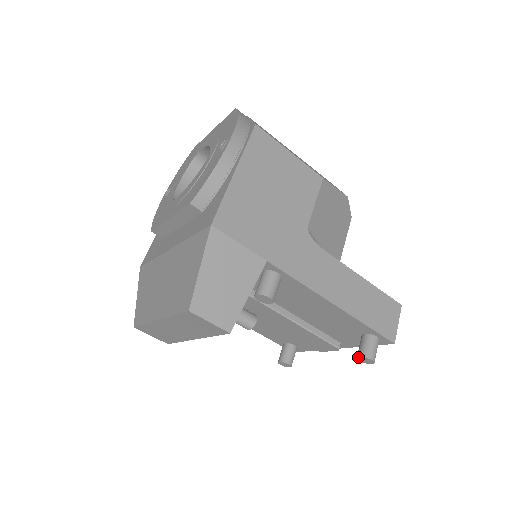
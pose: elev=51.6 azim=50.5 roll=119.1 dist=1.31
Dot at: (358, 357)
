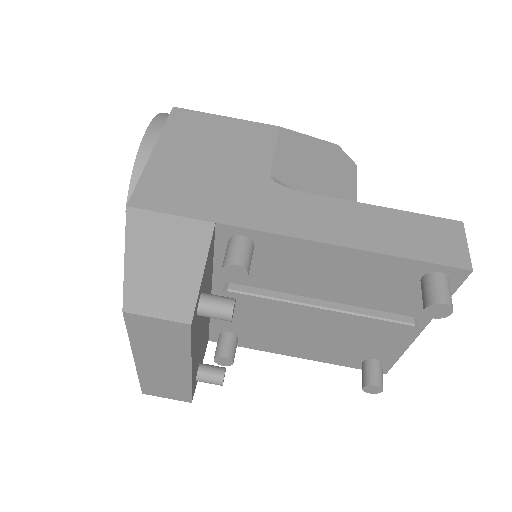
Dot at: (424, 311)
